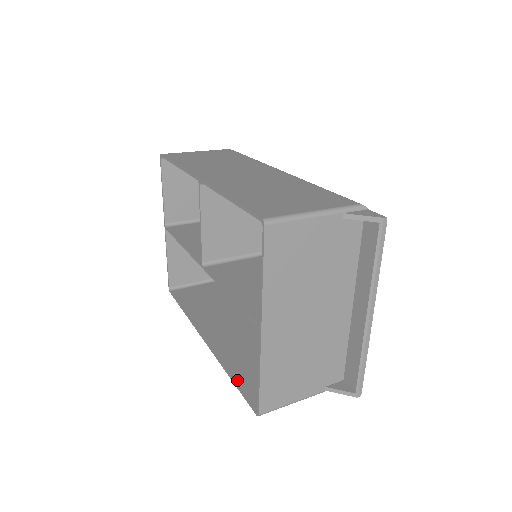
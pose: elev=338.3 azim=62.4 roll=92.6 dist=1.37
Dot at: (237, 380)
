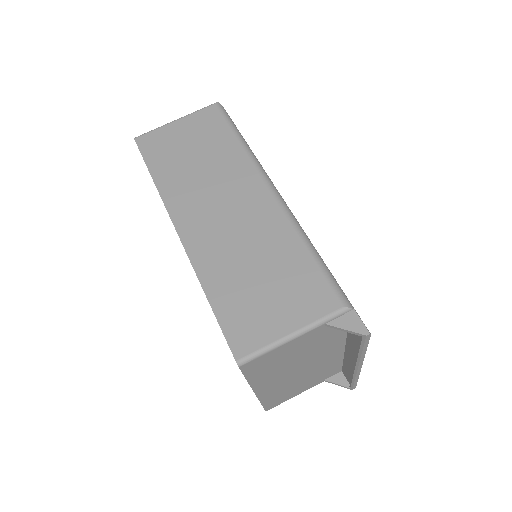
Dot at: occluded
